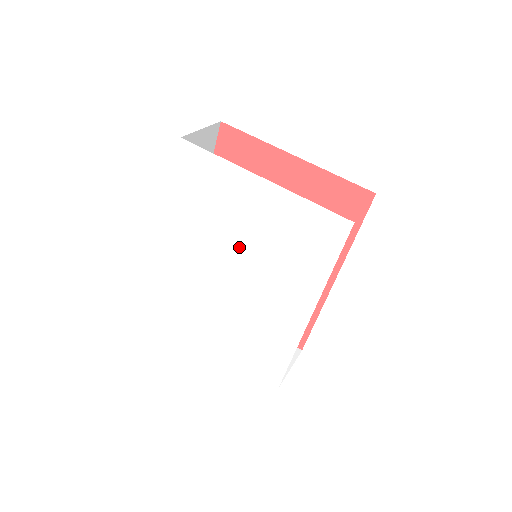
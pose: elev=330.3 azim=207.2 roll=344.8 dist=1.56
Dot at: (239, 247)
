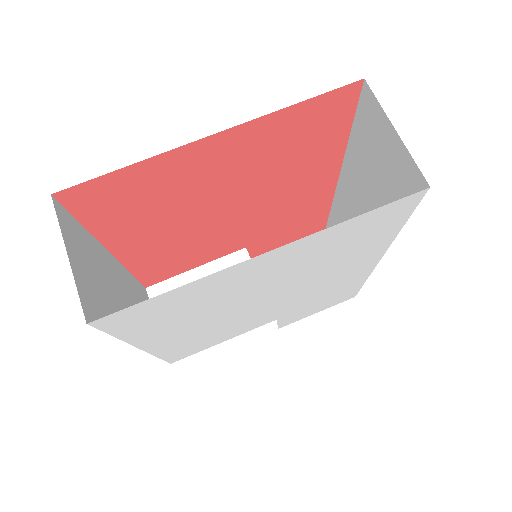
Dot at: (263, 296)
